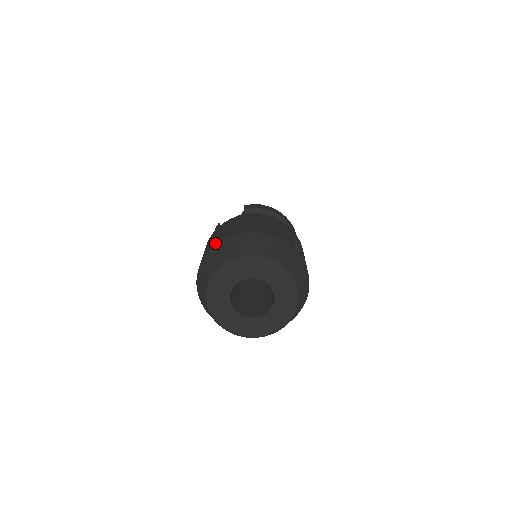
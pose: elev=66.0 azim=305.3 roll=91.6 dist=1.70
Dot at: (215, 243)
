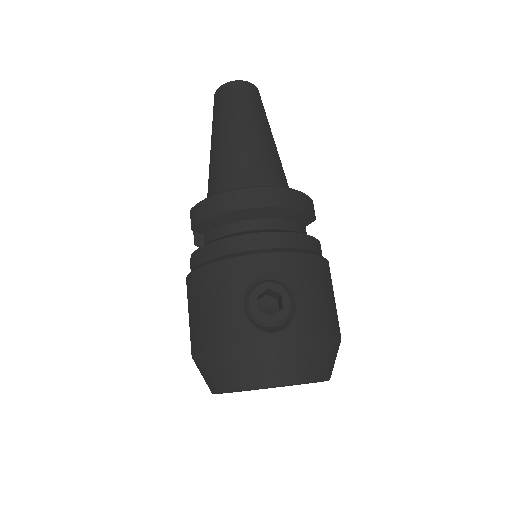
Dot at: occluded
